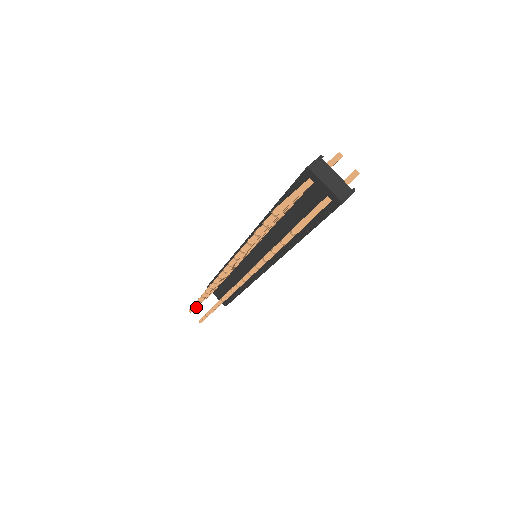
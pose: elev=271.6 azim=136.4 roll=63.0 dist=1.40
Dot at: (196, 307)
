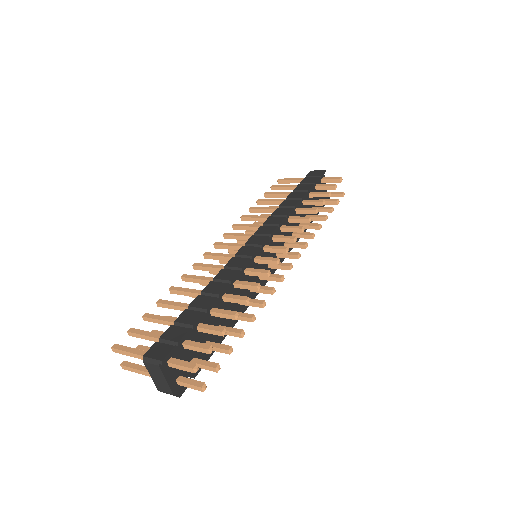
Dot at: (284, 183)
